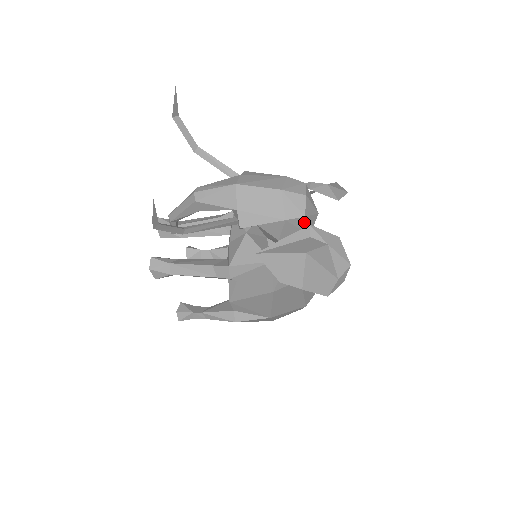
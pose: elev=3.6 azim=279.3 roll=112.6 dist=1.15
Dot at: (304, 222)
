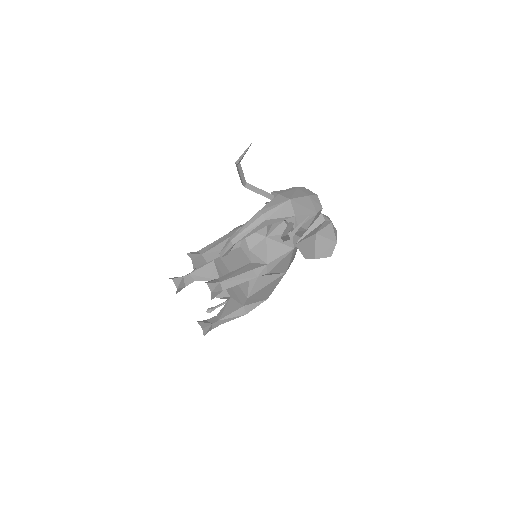
Dot at: (320, 212)
